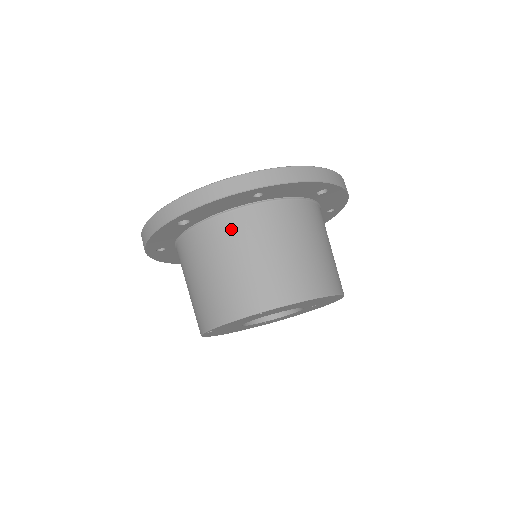
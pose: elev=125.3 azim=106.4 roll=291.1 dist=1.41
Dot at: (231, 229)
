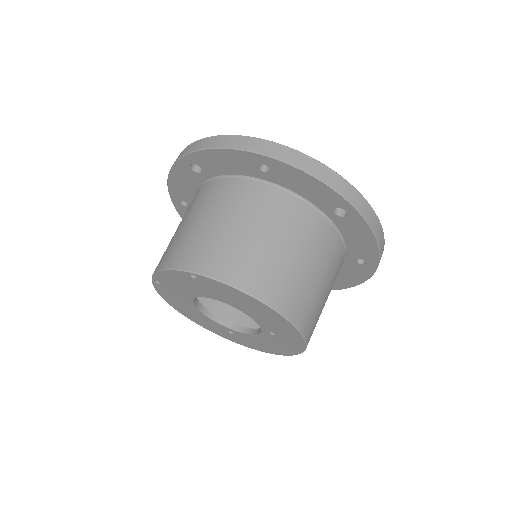
Dot at: (227, 191)
